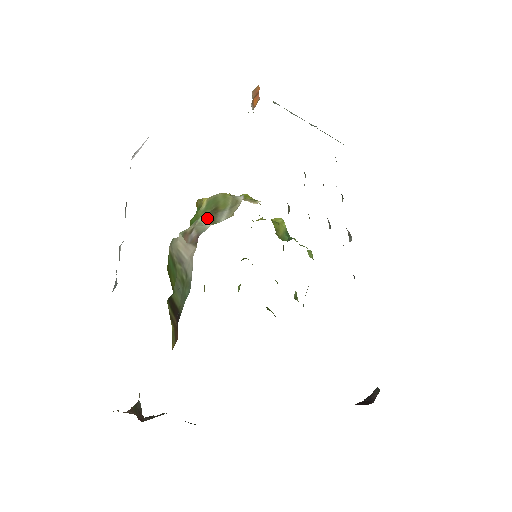
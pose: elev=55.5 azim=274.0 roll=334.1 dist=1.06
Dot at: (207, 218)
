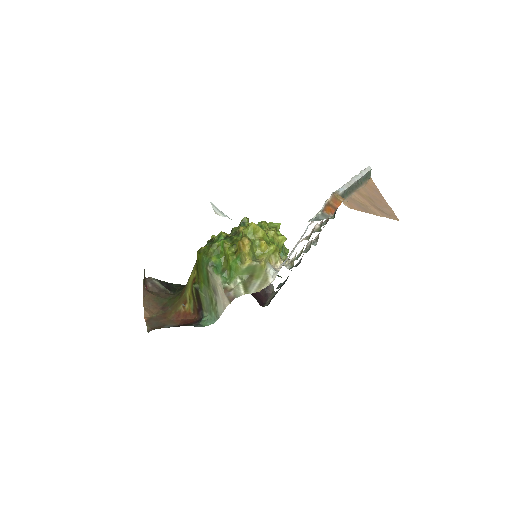
Dot at: (244, 284)
